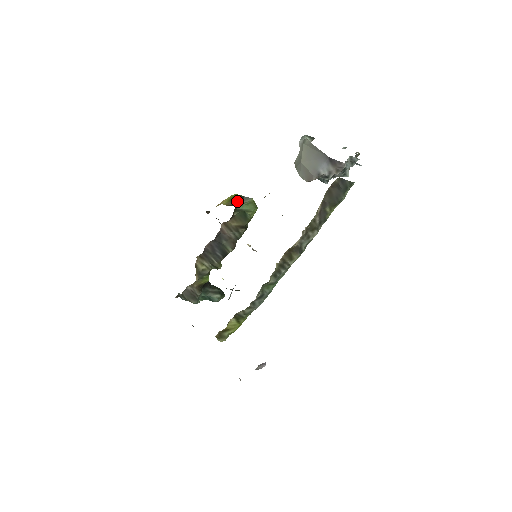
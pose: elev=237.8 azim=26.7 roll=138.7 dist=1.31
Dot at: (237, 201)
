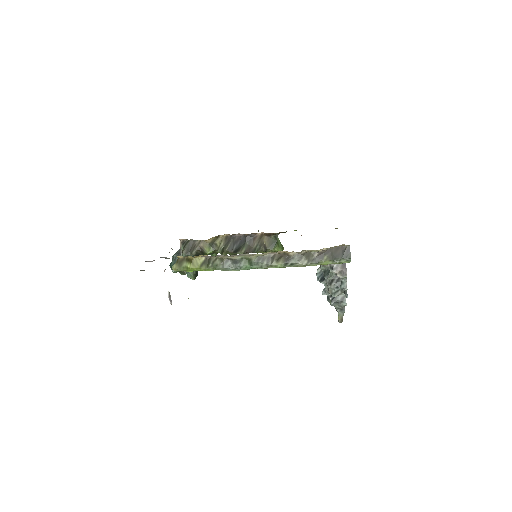
Dot at: occluded
